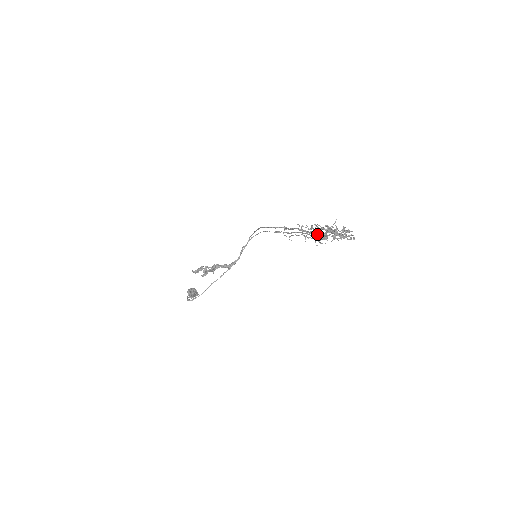
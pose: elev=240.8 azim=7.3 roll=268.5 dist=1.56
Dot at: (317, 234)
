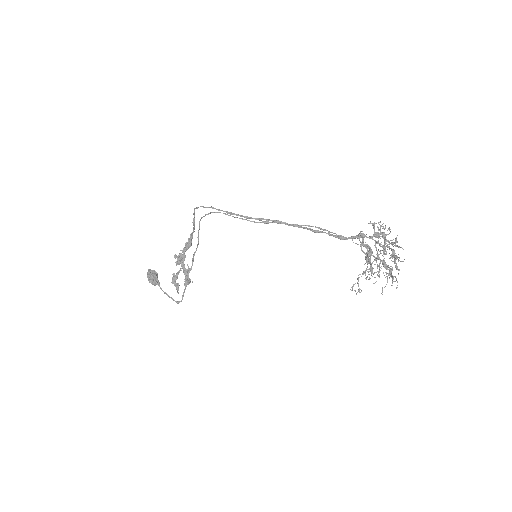
Dot at: (387, 277)
